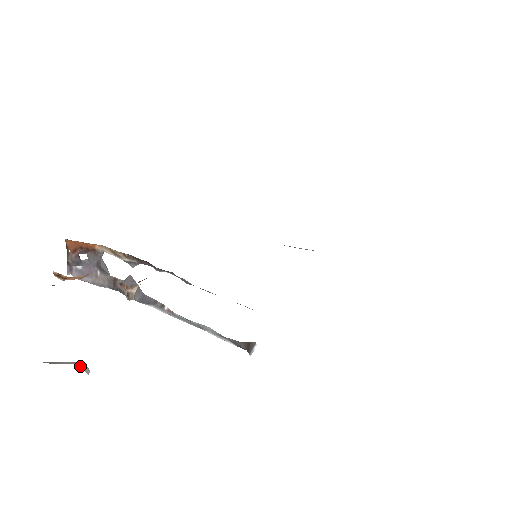
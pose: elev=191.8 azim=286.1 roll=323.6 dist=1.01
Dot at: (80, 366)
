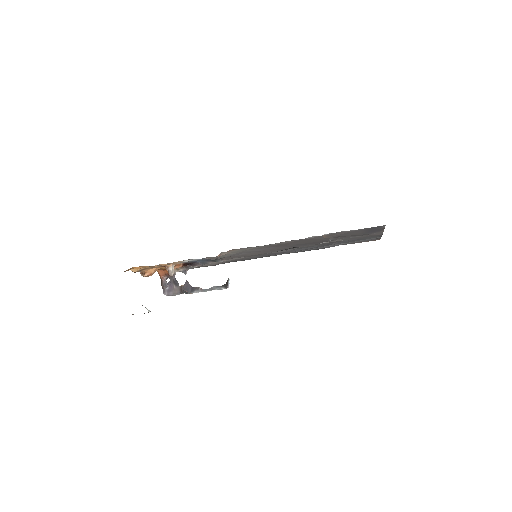
Dot at: occluded
